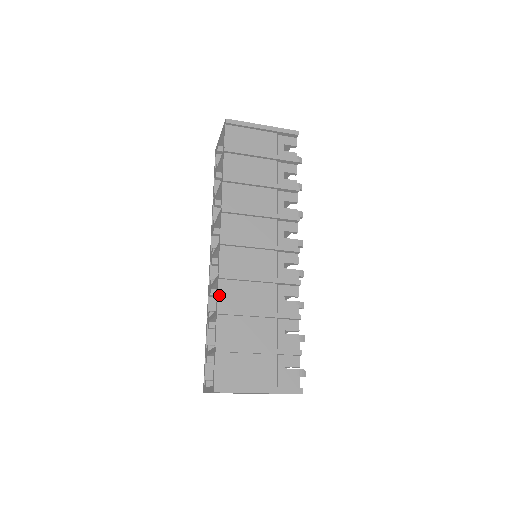
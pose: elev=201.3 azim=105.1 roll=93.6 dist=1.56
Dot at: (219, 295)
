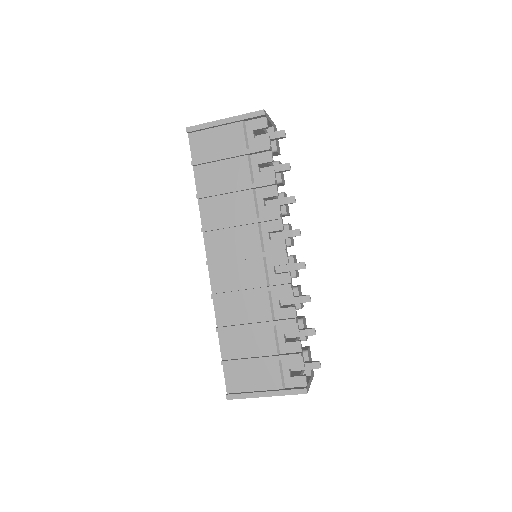
Dot at: (216, 313)
